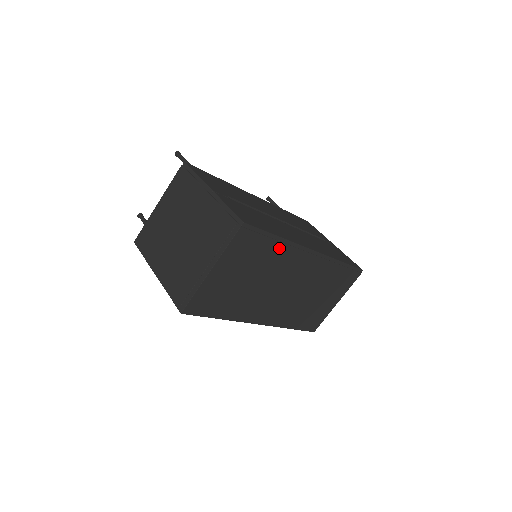
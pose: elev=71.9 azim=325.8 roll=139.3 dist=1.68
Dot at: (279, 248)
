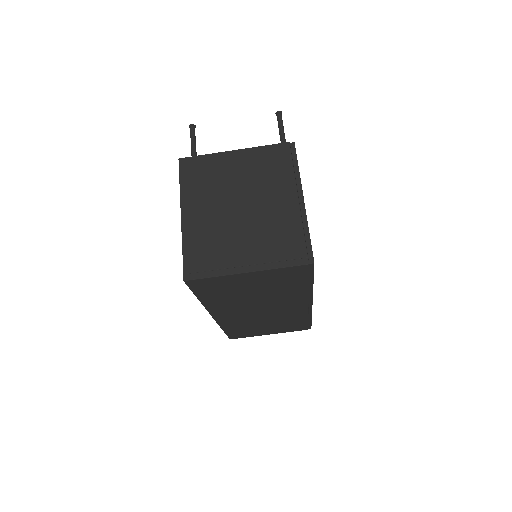
Dot at: (301, 289)
